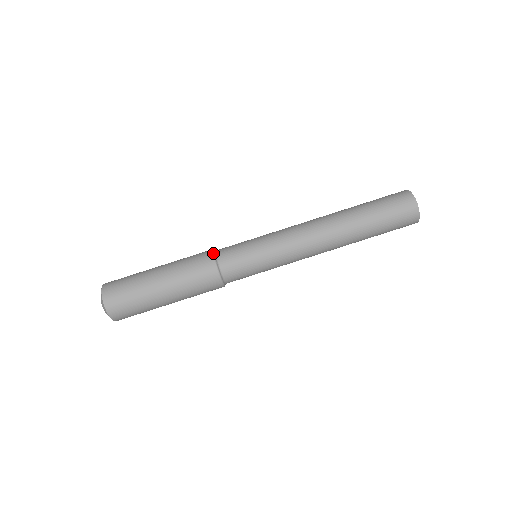
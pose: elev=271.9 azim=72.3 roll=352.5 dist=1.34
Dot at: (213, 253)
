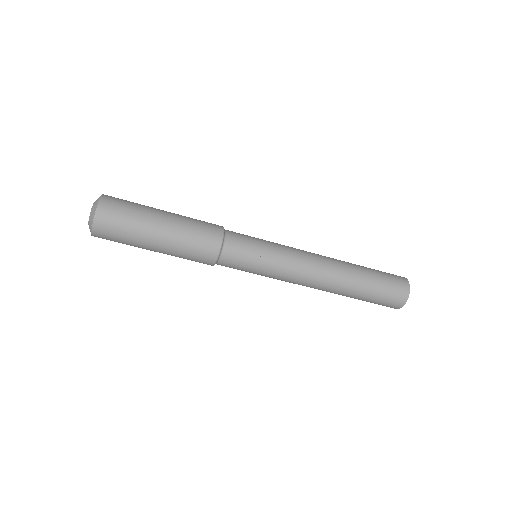
Dot at: (223, 238)
